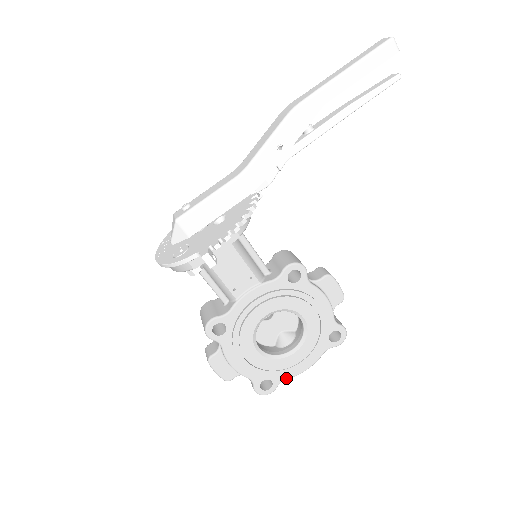
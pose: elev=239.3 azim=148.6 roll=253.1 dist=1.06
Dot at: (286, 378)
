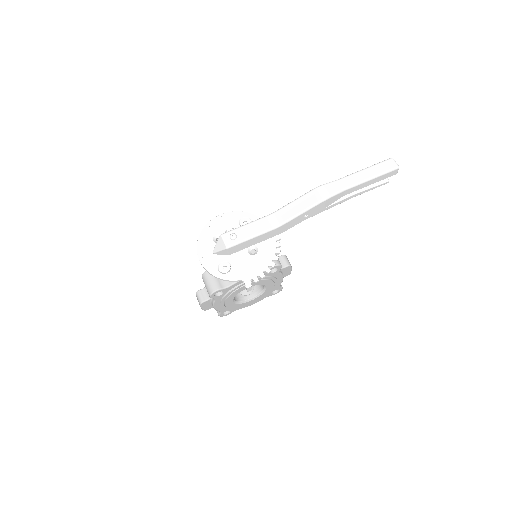
Dot at: occluded
